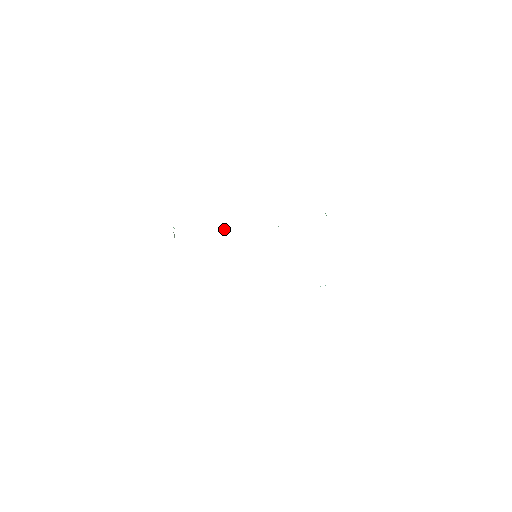
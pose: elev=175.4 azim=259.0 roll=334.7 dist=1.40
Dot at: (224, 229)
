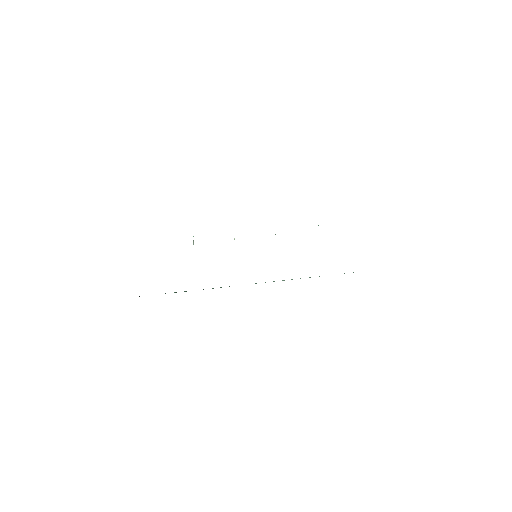
Dot at: (234, 238)
